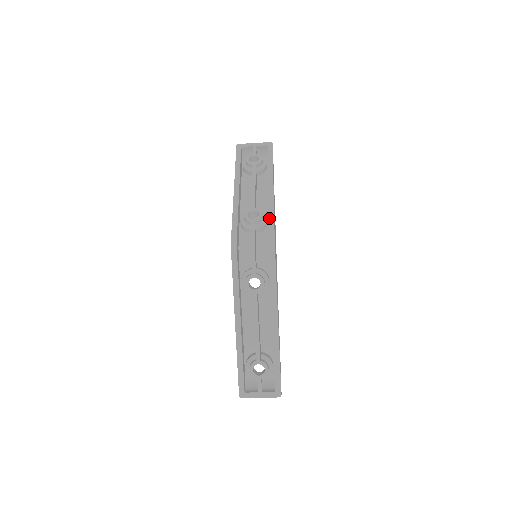
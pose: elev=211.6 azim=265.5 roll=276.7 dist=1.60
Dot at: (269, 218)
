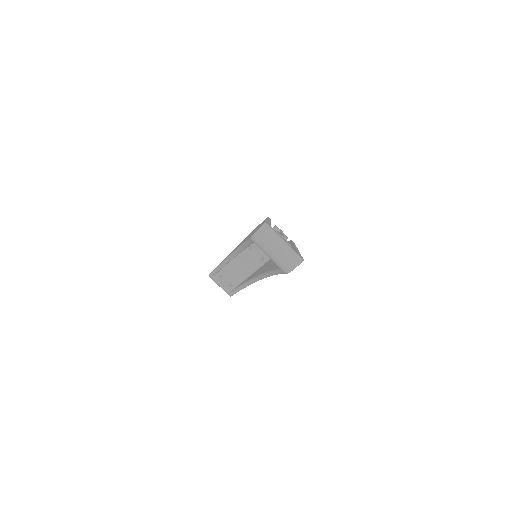
Dot at: occluded
